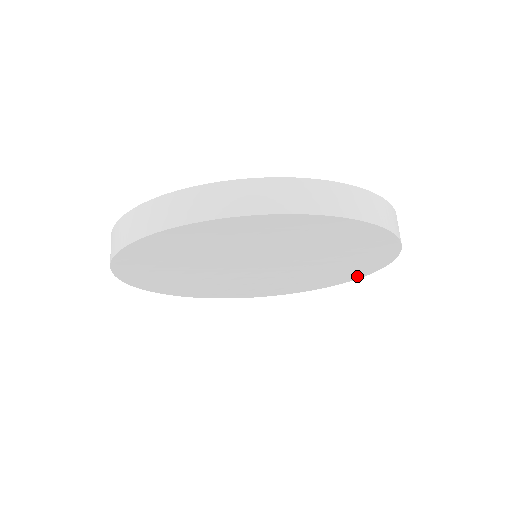
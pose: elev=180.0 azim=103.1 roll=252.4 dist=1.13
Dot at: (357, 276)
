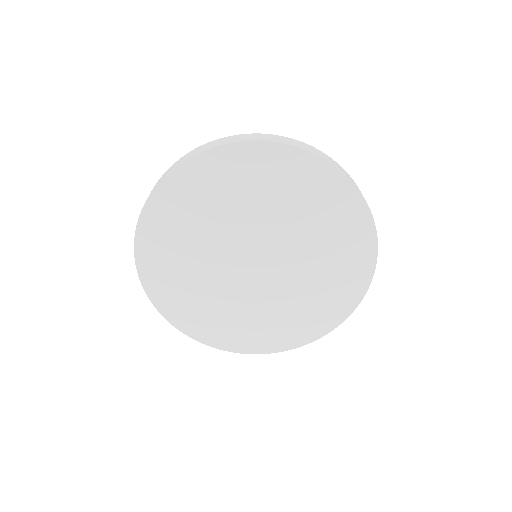
Dot at: (358, 292)
